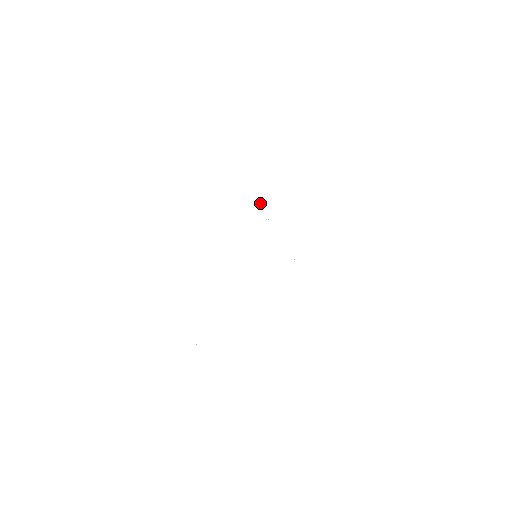
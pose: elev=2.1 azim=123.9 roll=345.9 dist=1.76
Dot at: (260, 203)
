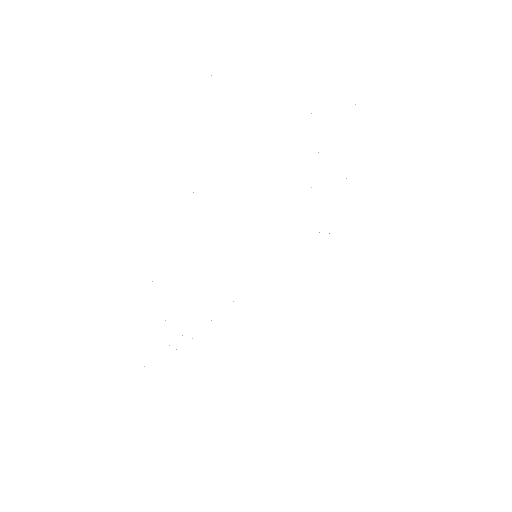
Dot at: occluded
